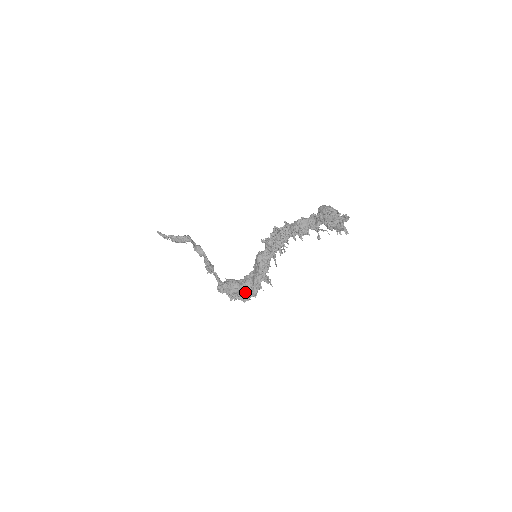
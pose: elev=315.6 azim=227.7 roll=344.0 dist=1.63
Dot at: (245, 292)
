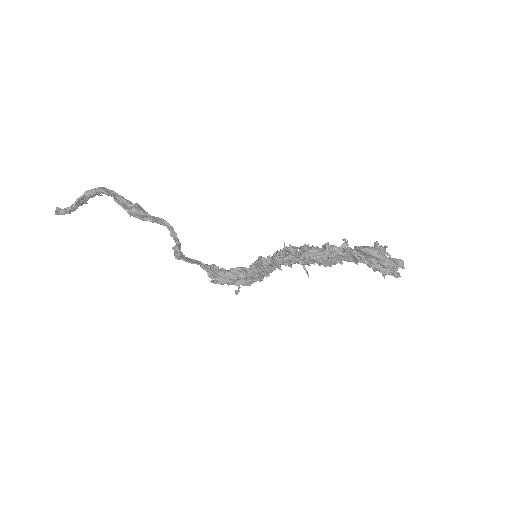
Dot at: (250, 282)
